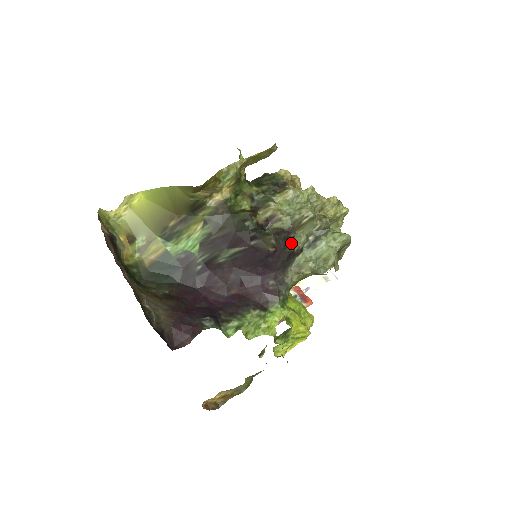
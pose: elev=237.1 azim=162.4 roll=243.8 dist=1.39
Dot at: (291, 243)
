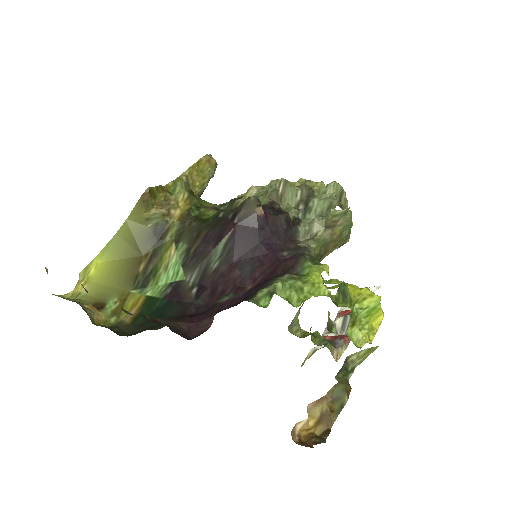
Dot at: (281, 211)
